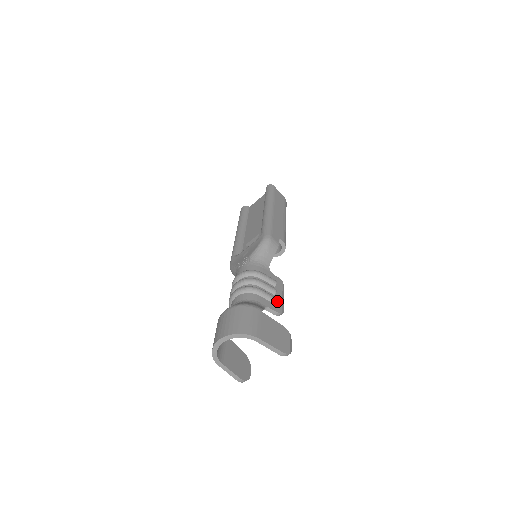
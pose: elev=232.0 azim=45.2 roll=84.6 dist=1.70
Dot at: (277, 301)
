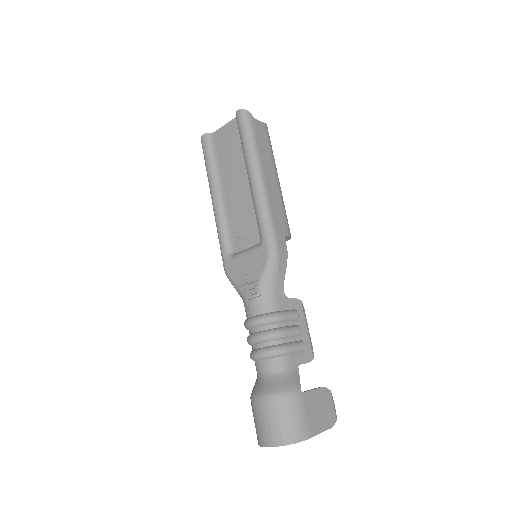
Dot at: (305, 344)
